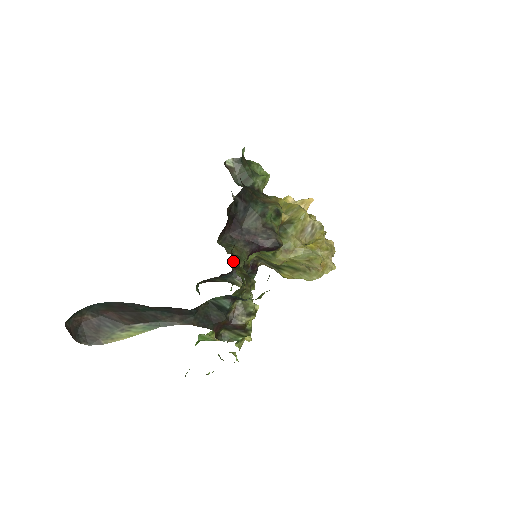
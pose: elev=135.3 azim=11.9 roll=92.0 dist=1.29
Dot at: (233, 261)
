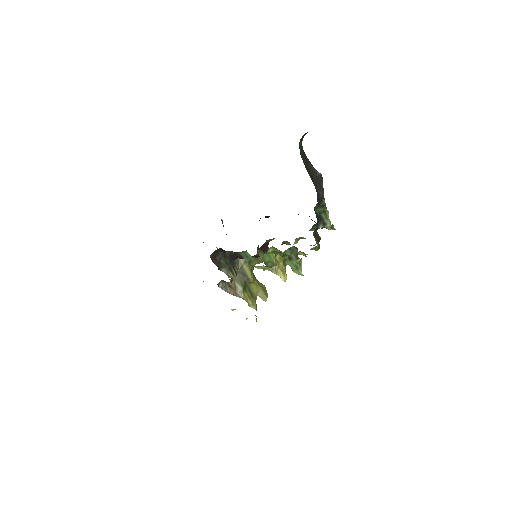
Dot at: occluded
